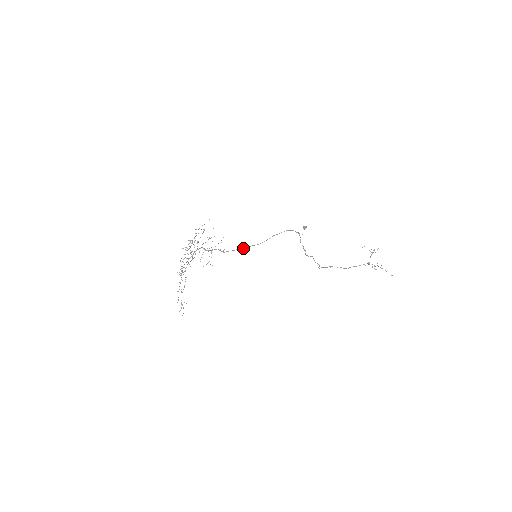
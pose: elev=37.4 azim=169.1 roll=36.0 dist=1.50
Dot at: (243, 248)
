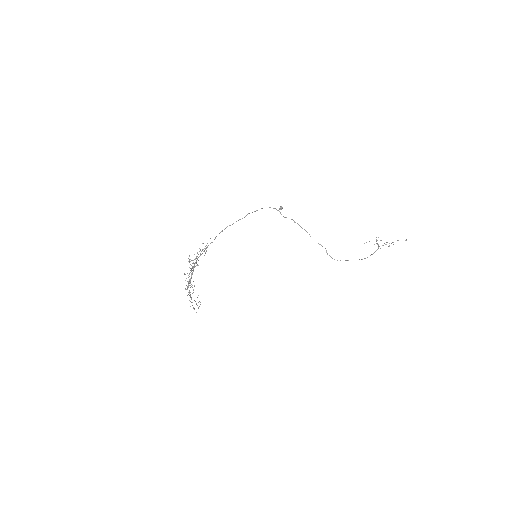
Dot at: occluded
